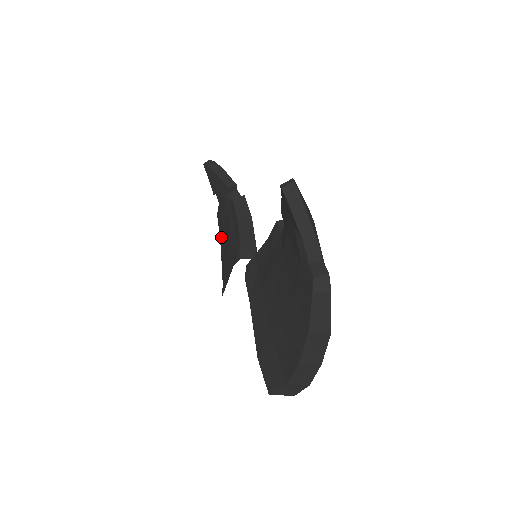
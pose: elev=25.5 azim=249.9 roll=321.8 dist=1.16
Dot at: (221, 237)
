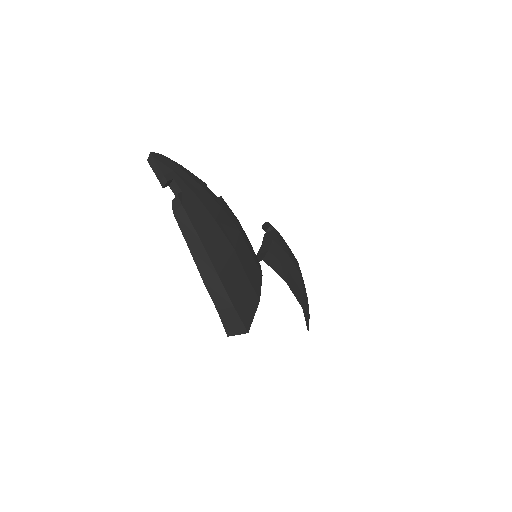
Dot at: occluded
